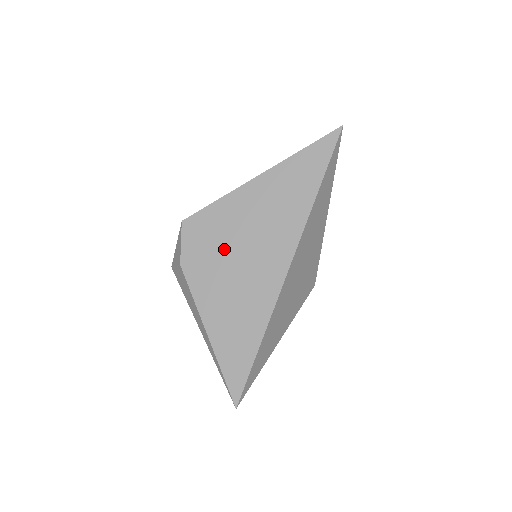
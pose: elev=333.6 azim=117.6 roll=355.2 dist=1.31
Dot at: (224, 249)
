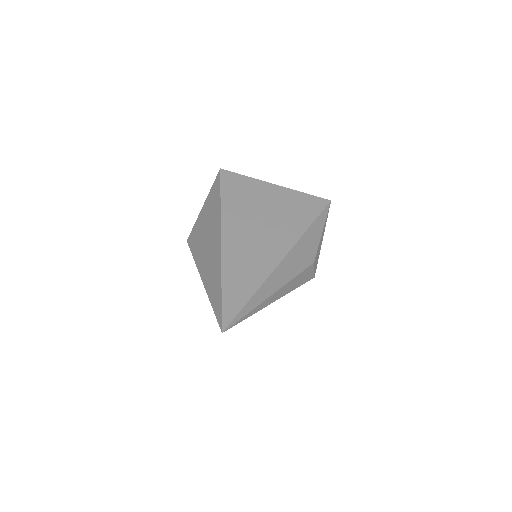
Dot at: occluded
